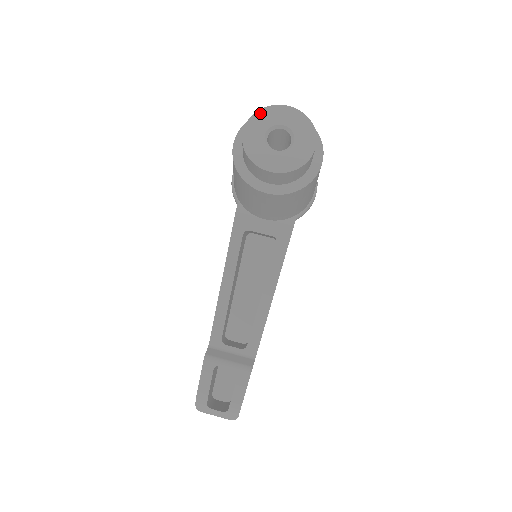
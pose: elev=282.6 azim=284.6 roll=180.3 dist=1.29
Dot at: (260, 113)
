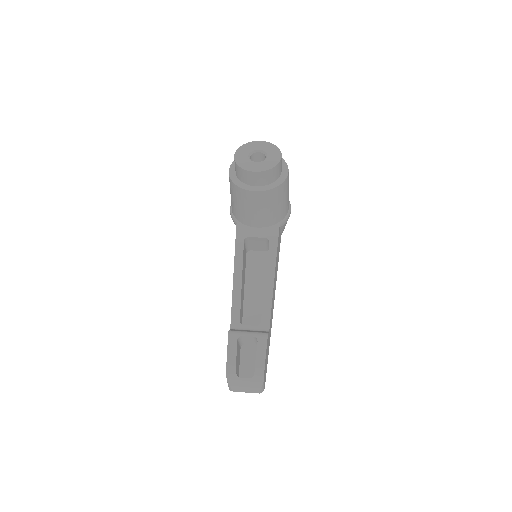
Dot at: (243, 146)
